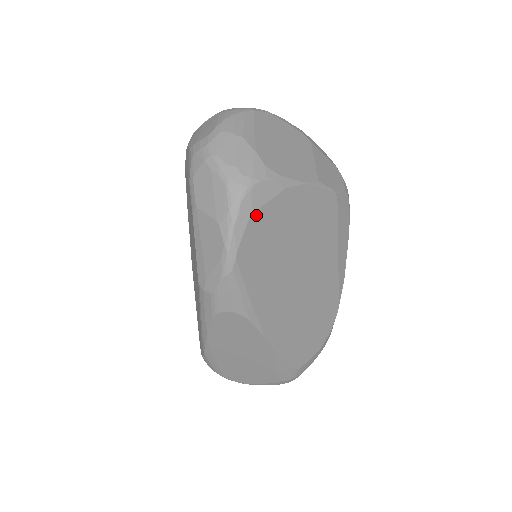
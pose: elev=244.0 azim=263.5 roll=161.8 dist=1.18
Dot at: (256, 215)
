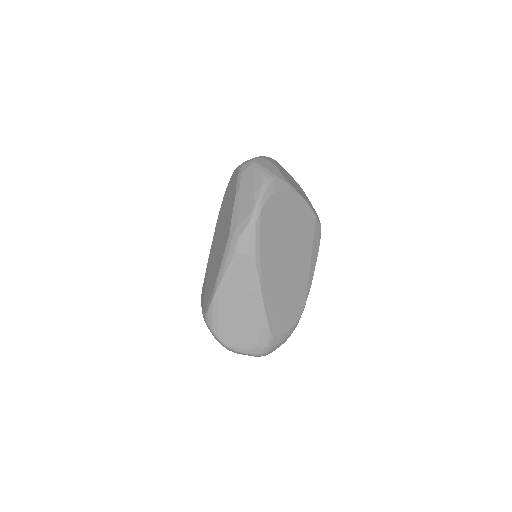
Dot at: (275, 195)
